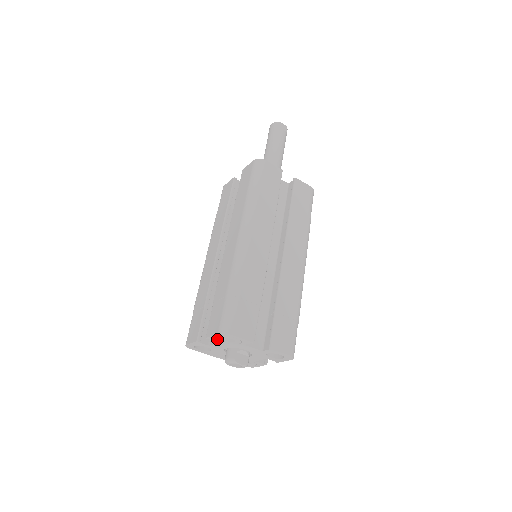
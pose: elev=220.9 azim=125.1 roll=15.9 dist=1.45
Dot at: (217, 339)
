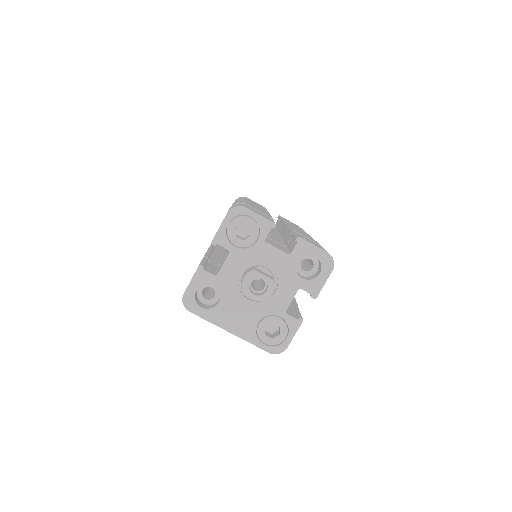
Dot at: (227, 239)
